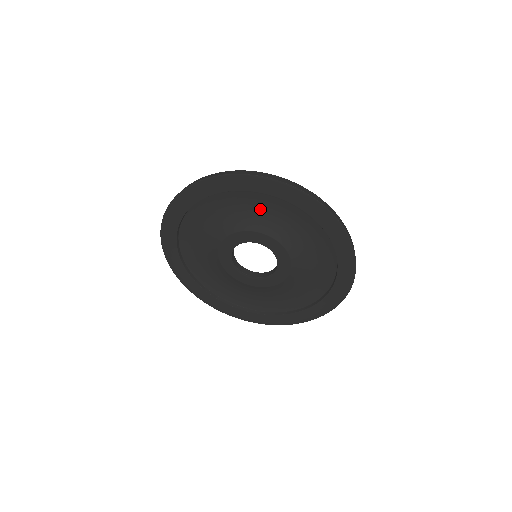
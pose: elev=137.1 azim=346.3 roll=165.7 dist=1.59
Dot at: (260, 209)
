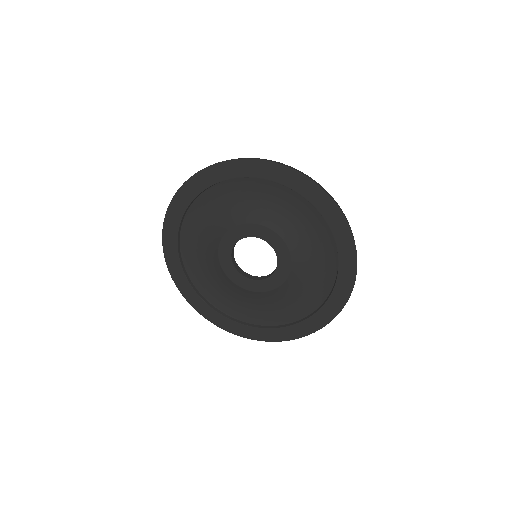
Dot at: (252, 198)
